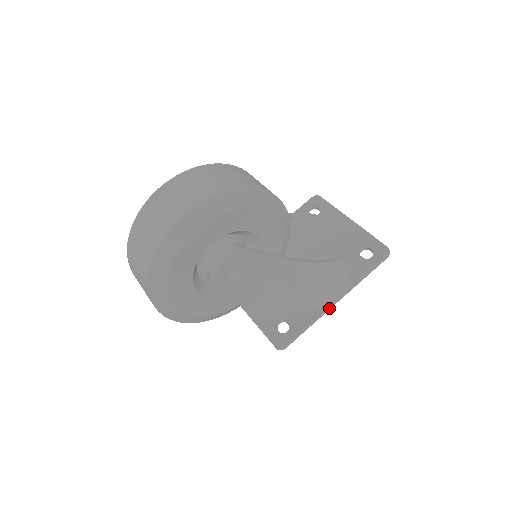
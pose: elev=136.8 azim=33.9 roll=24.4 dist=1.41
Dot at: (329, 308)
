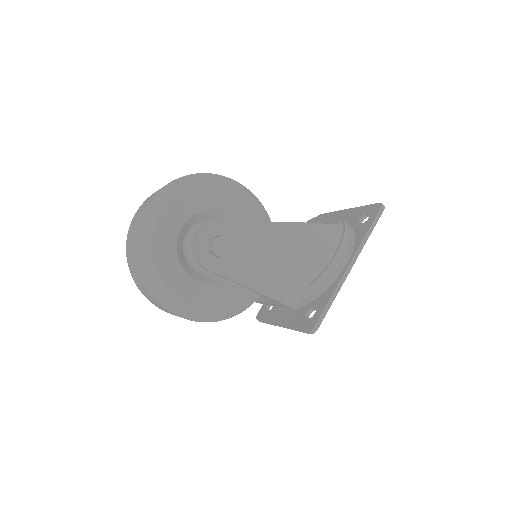
Dot at: (346, 274)
